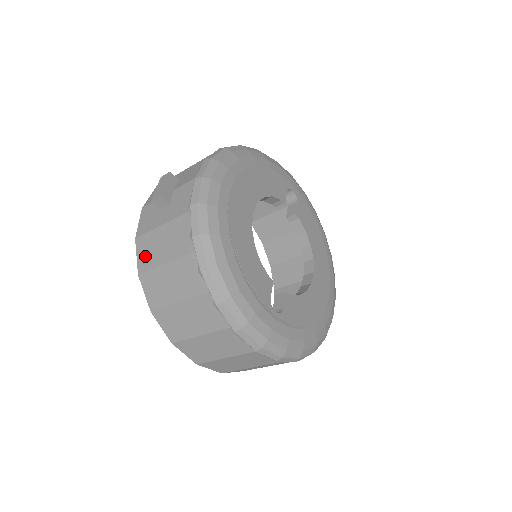
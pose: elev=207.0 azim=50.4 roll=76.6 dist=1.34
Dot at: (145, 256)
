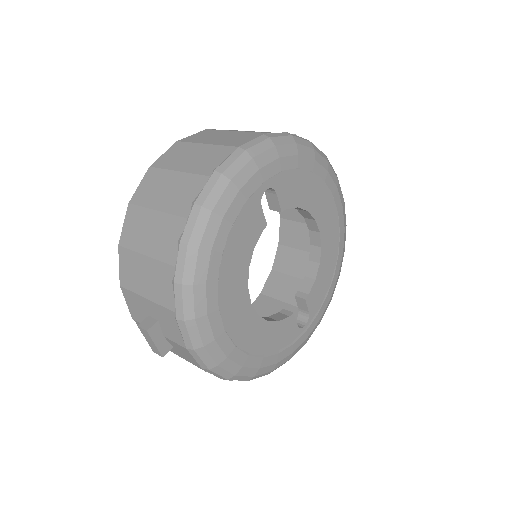
Dot at: occluded
